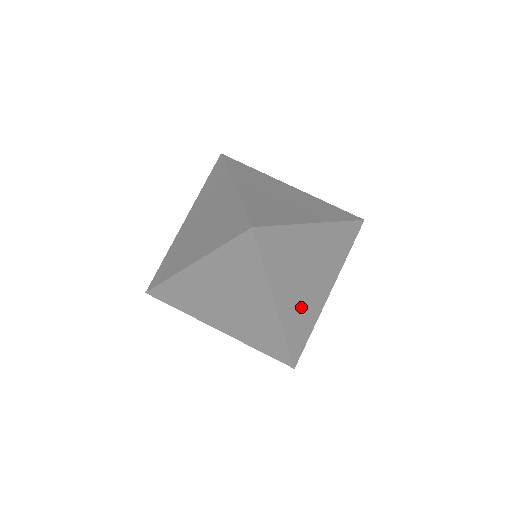
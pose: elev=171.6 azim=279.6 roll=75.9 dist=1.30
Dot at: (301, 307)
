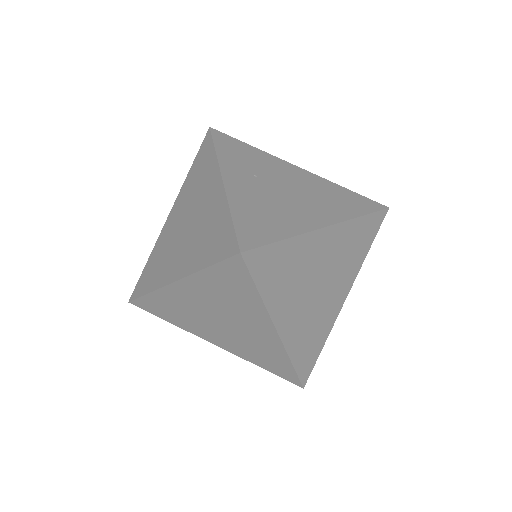
Dot at: (310, 324)
